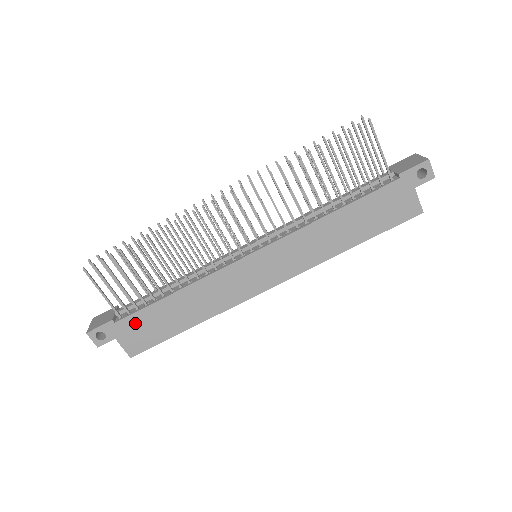
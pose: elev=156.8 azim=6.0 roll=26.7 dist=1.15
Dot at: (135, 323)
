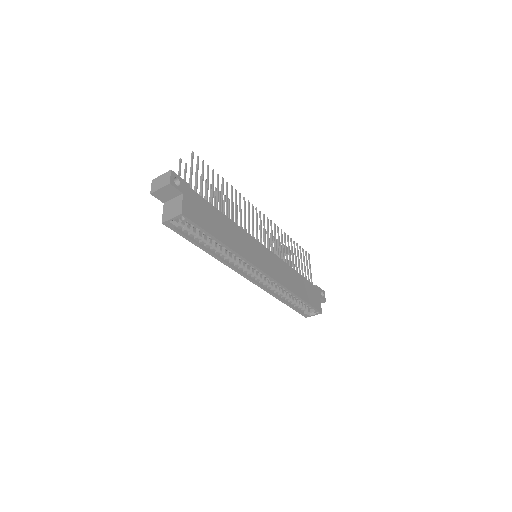
Dot at: (199, 202)
